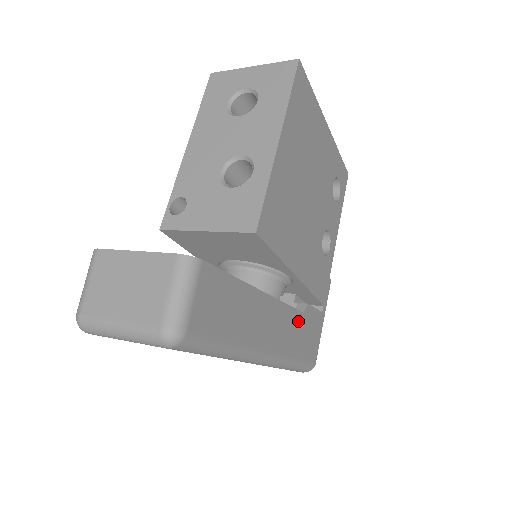
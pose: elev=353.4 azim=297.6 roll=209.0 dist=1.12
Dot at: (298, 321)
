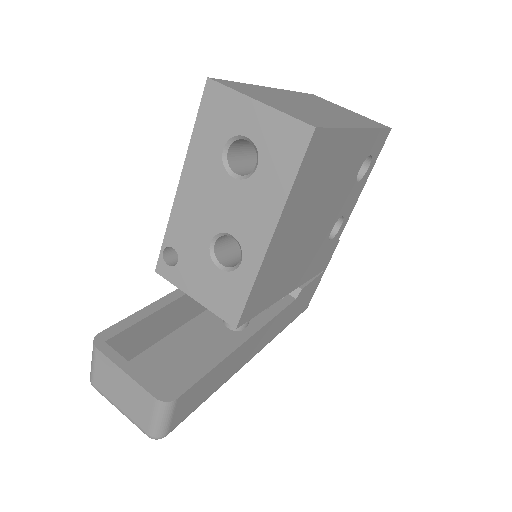
Dot at: (288, 310)
